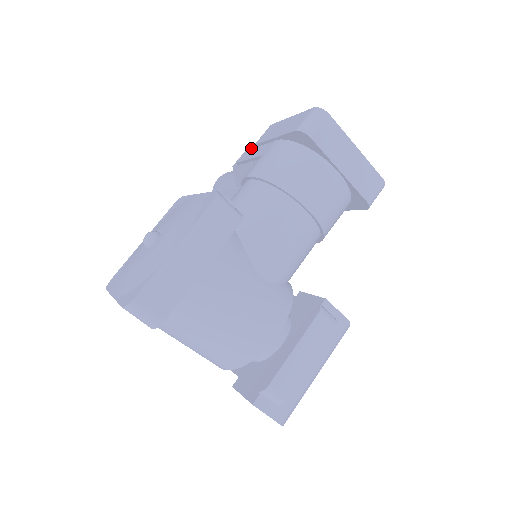
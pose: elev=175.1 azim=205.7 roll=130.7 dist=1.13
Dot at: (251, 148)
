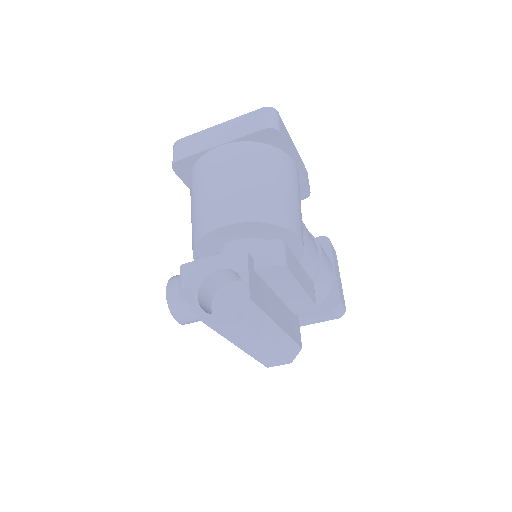
Dot at: occluded
